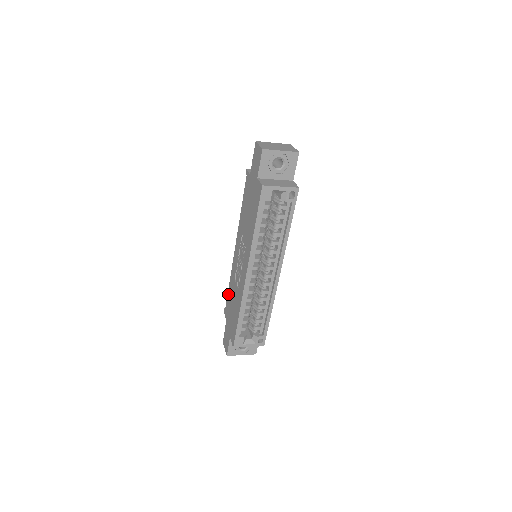
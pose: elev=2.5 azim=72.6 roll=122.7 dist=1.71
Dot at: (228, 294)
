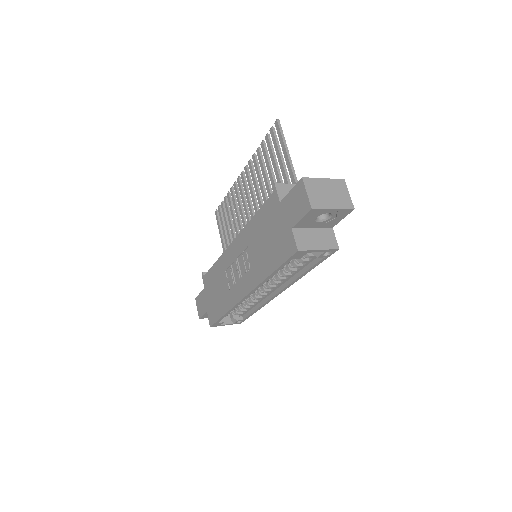
Dot at: (212, 269)
